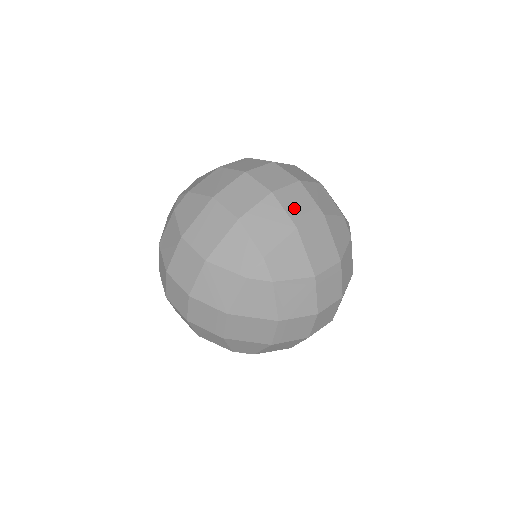
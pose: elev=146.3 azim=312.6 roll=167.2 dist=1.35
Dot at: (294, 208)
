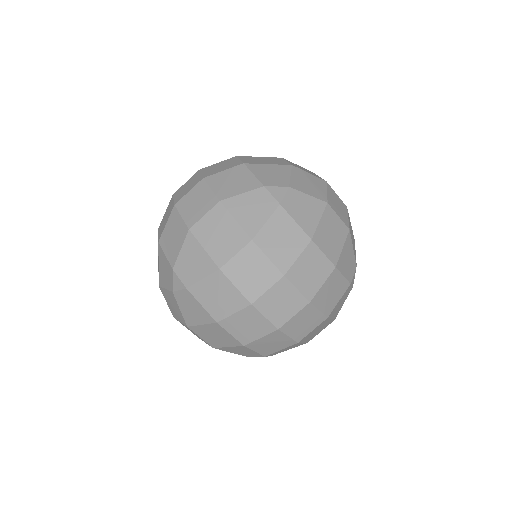
Dot at: occluded
